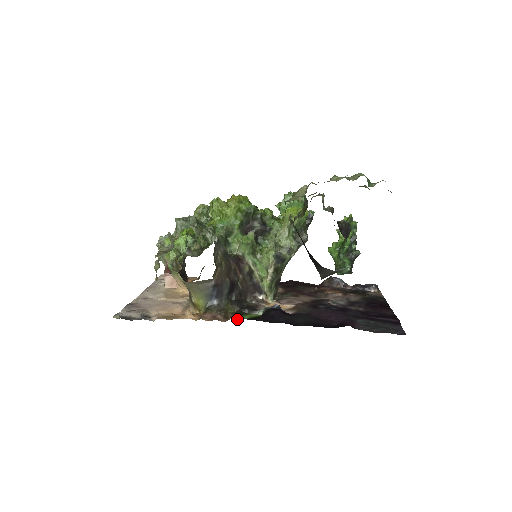
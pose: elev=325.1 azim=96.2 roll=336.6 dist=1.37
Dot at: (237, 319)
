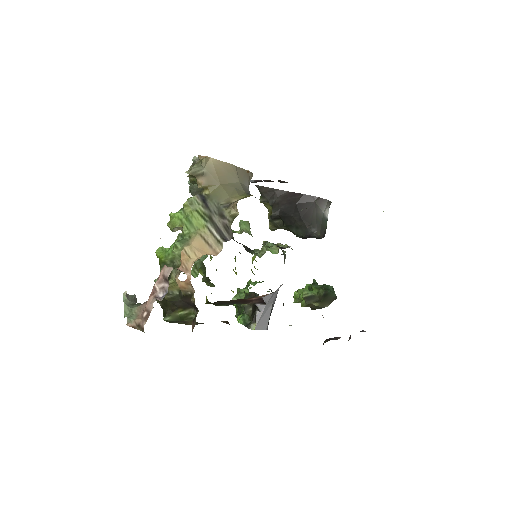
Dot at: occluded
